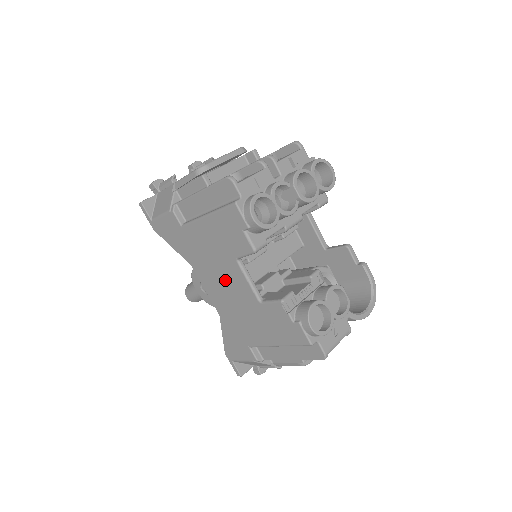
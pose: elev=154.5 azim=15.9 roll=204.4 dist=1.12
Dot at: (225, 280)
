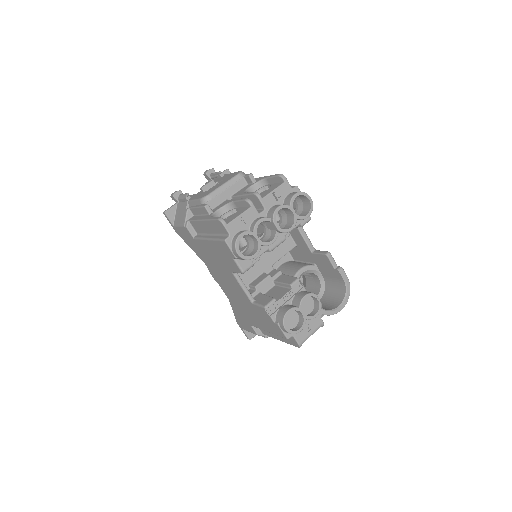
Dot at: (228, 281)
